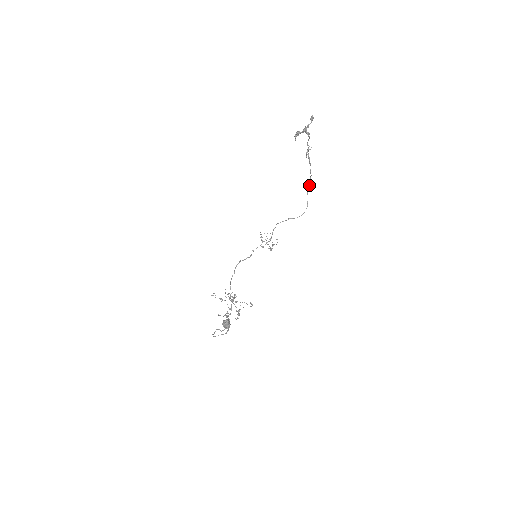
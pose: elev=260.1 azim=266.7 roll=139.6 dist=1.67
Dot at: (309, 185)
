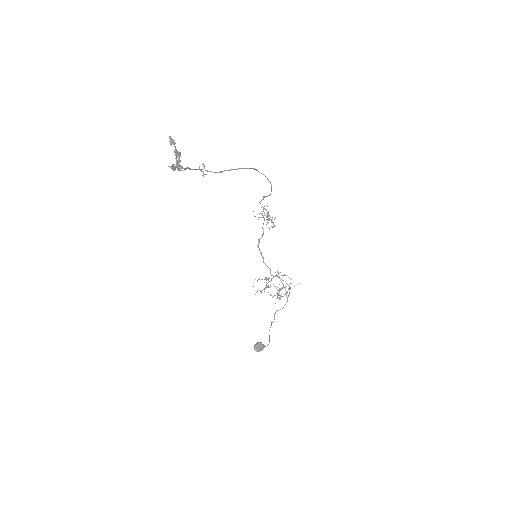
Dot at: occluded
